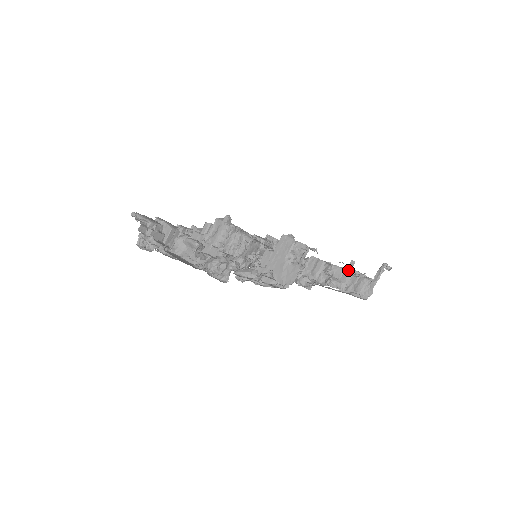
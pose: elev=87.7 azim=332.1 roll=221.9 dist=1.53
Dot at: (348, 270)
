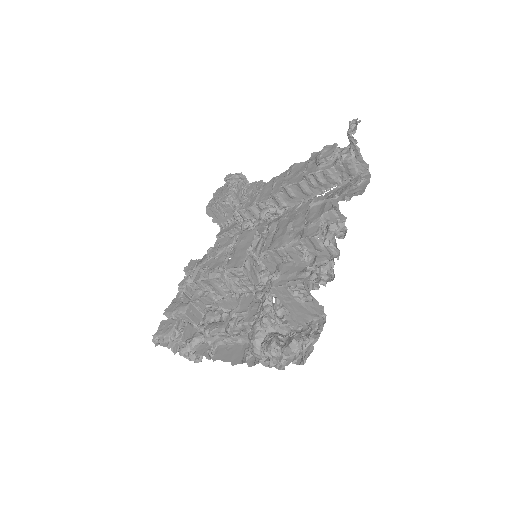
Dot at: (337, 209)
